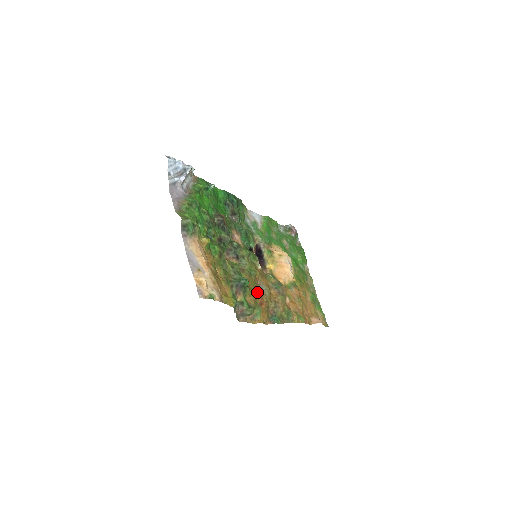
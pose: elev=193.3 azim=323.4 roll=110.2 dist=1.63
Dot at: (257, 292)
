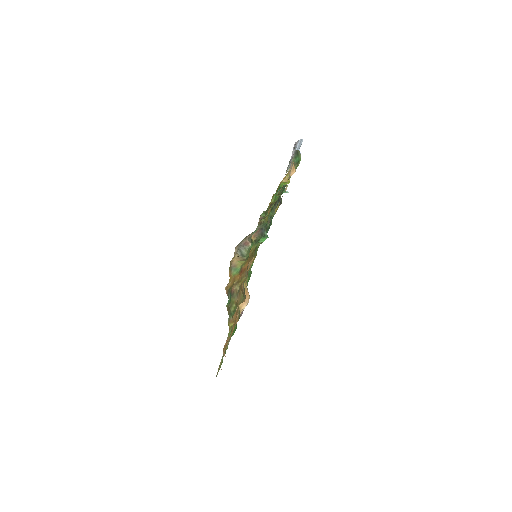
Dot at: (249, 261)
